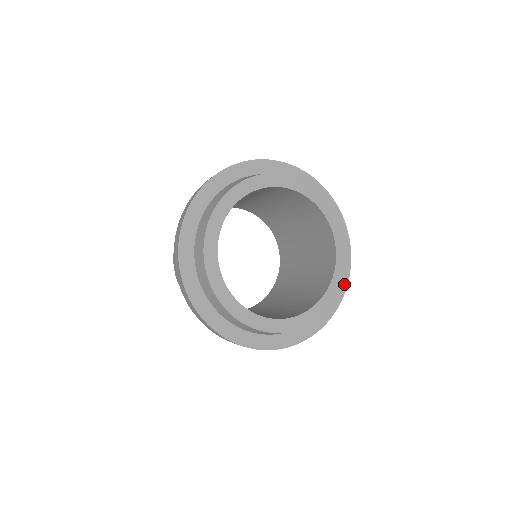
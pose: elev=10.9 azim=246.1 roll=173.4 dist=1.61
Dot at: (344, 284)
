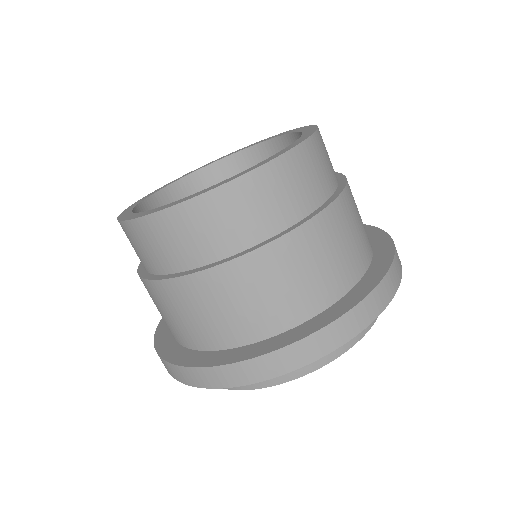
Dot at: occluded
